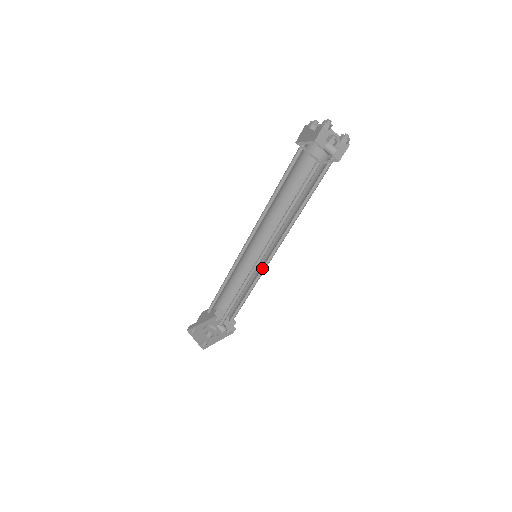
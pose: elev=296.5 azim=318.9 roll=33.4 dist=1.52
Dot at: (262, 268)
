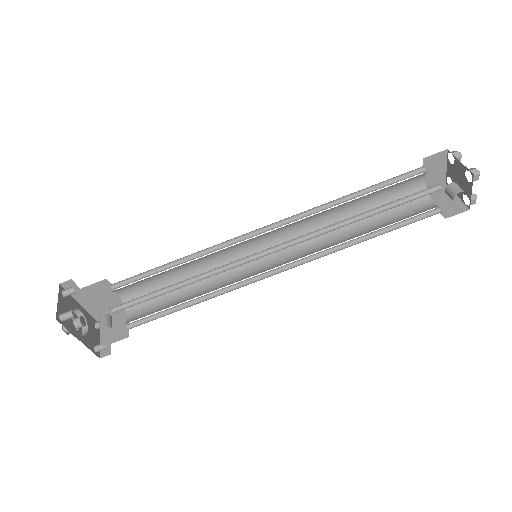
Dot at: (243, 282)
